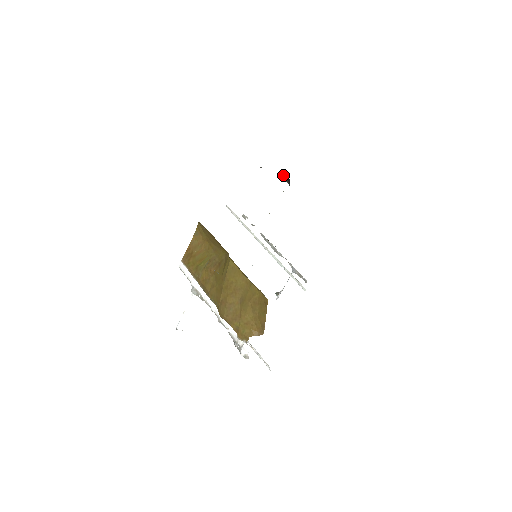
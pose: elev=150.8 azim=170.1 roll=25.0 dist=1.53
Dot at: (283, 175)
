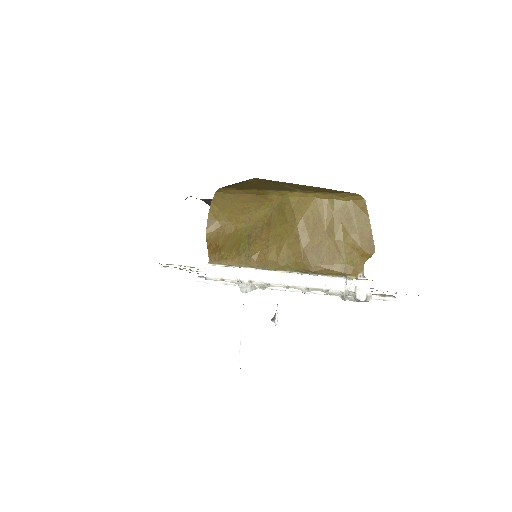
Dot at: (208, 202)
